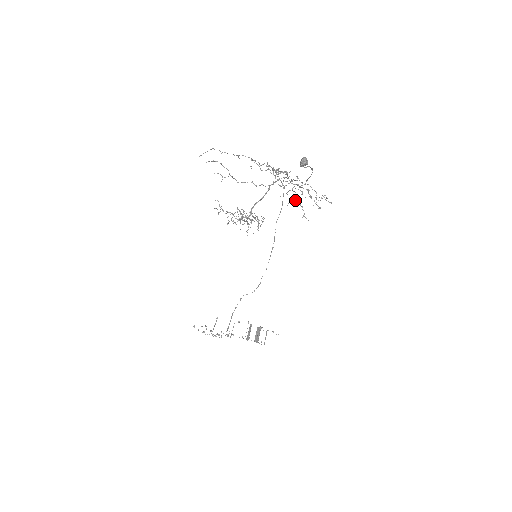
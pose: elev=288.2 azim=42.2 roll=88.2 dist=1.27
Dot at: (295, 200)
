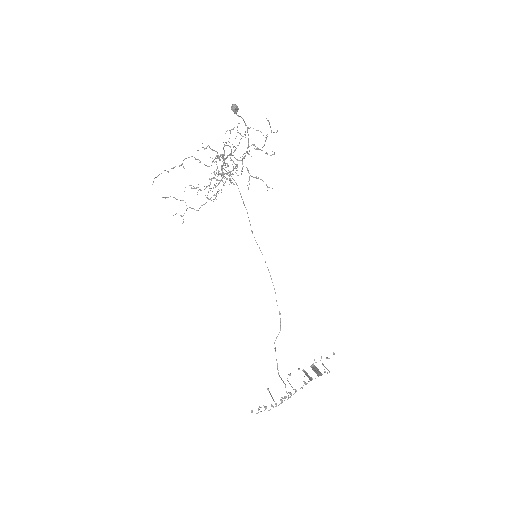
Dot at: (251, 176)
